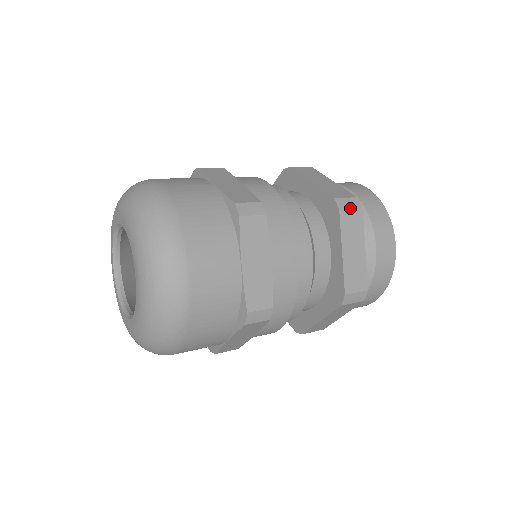
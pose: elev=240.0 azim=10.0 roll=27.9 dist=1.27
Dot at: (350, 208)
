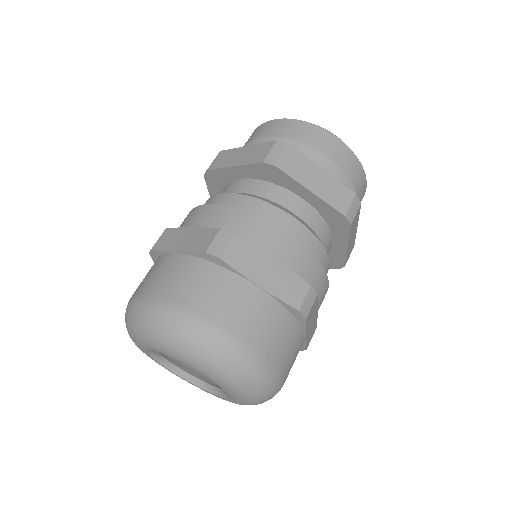
Dot at: (281, 155)
